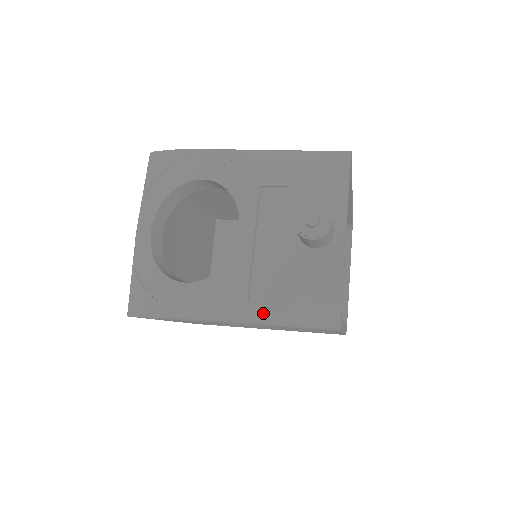
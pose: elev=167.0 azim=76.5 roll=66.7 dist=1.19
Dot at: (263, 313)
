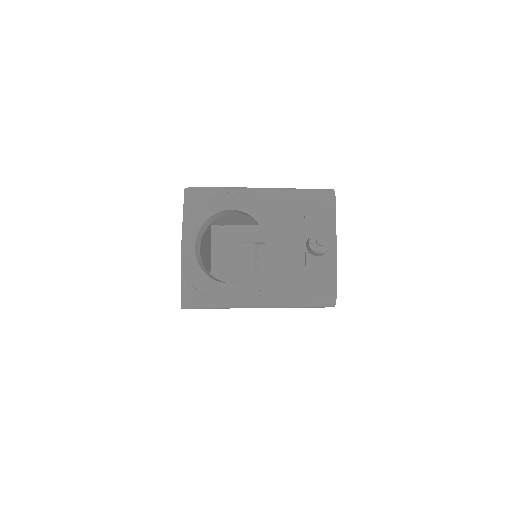
Dot at: (286, 300)
